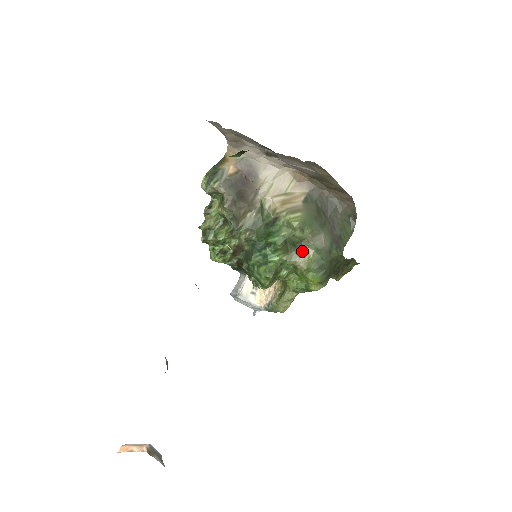
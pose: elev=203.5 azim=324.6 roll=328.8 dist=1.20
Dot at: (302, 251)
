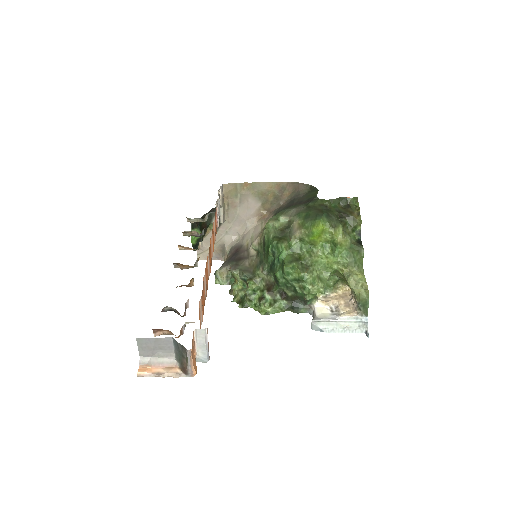
Dot at: (292, 228)
